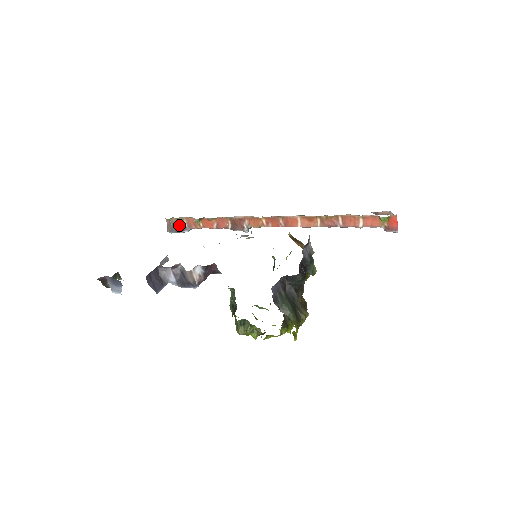
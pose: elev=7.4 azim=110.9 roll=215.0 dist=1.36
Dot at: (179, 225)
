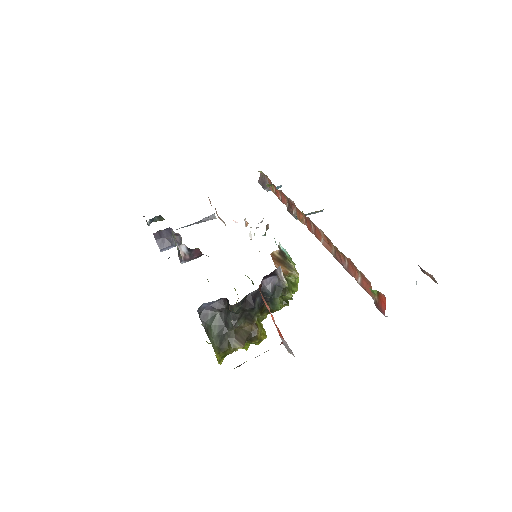
Dot at: (265, 181)
